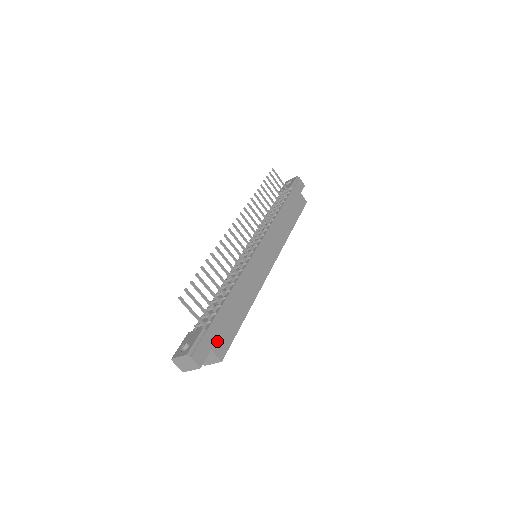
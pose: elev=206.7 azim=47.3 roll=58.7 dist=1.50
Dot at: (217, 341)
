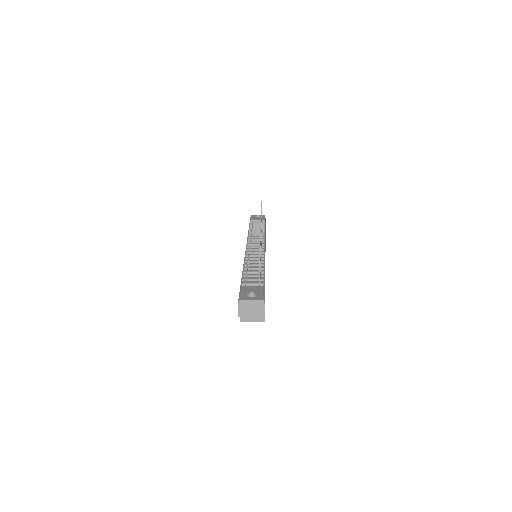
Dot at: occluded
